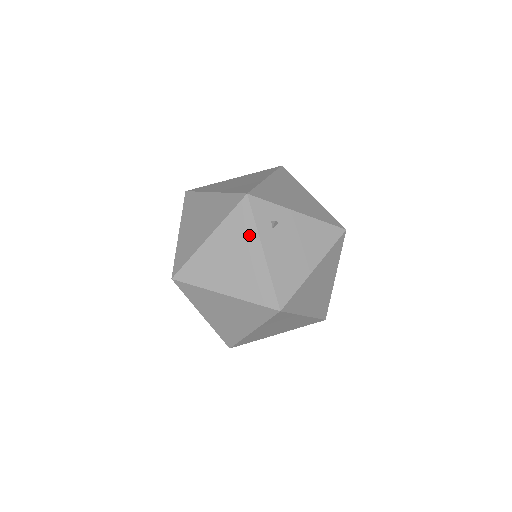
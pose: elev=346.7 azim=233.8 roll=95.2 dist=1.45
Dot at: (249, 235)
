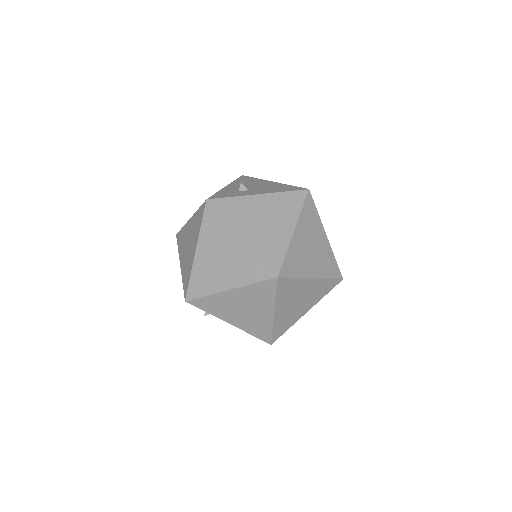
Dot at: occluded
